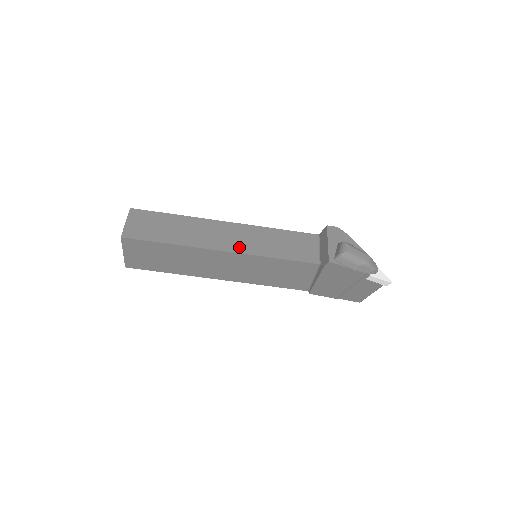
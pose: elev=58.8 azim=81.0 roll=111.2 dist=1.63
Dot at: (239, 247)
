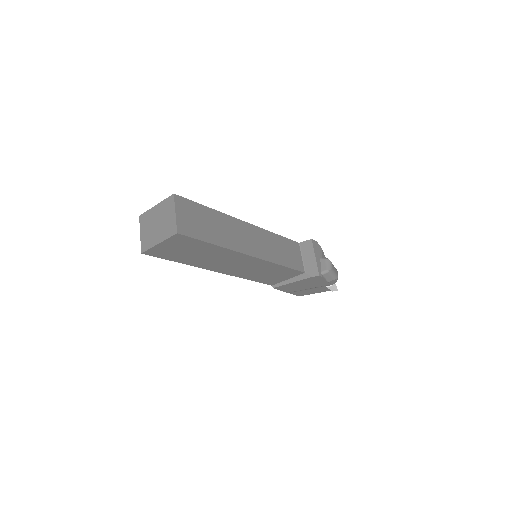
Dot at: (260, 252)
